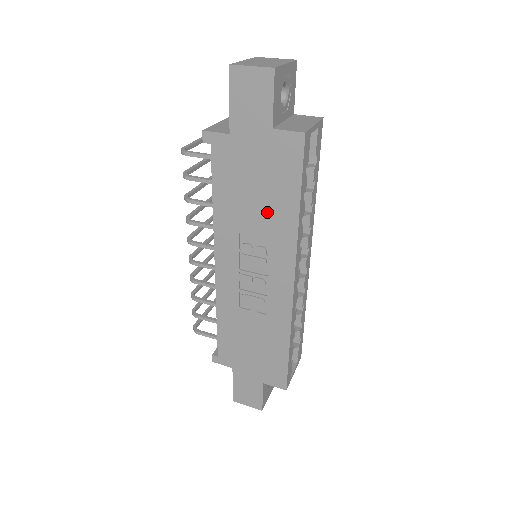
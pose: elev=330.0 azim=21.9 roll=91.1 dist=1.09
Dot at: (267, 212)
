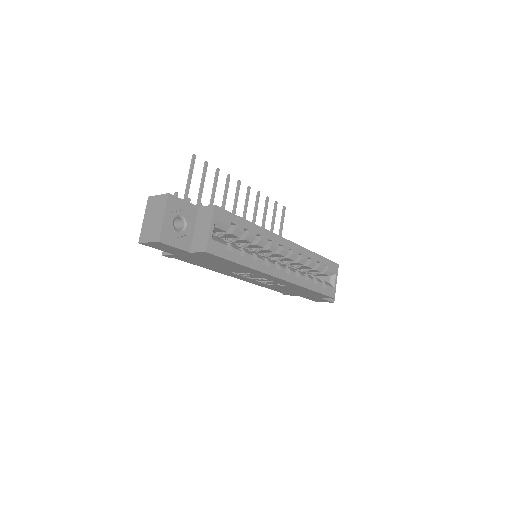
Dot at: (231, 268)
